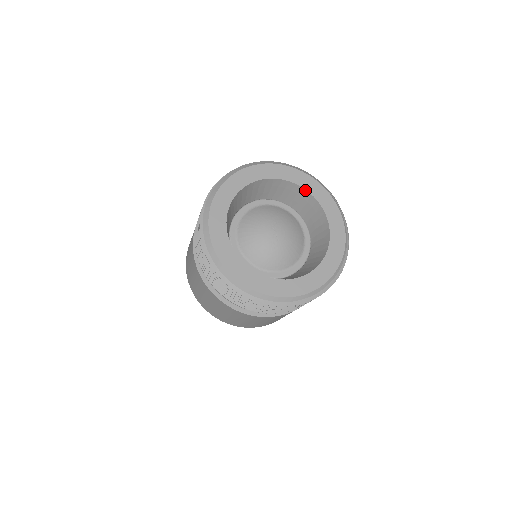
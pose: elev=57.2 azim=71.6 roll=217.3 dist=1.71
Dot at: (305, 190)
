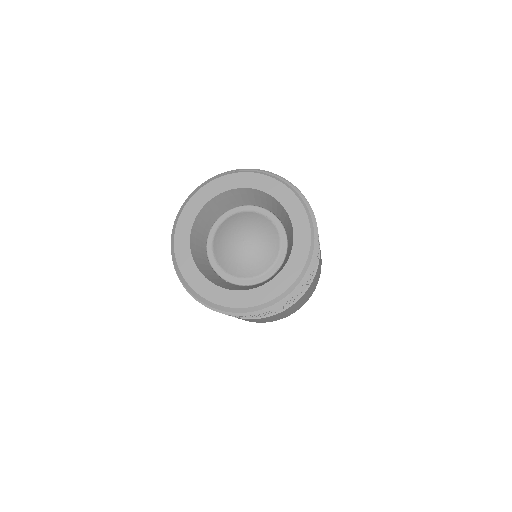
Dot at: (229, 191)
